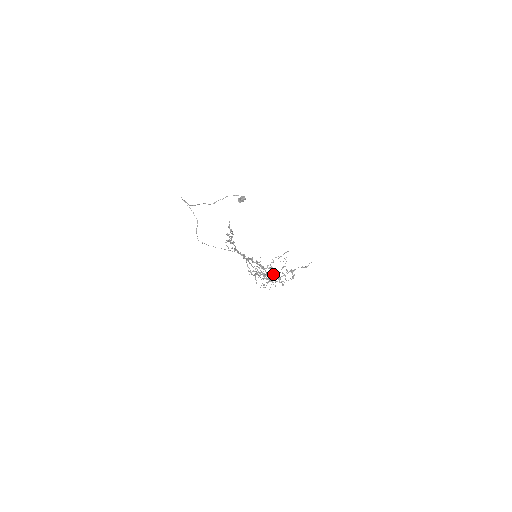
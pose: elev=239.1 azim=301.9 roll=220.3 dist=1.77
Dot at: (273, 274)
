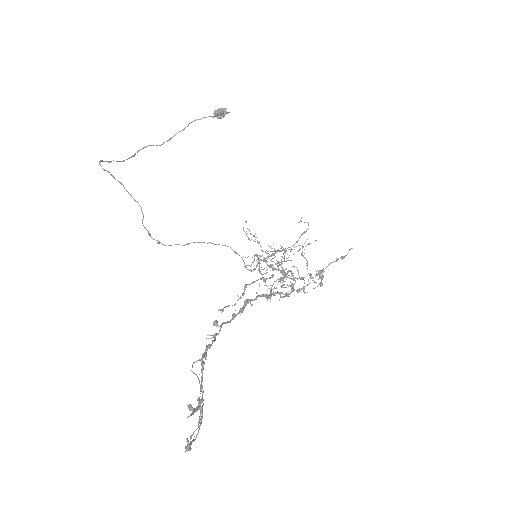
Dot at: occluded
